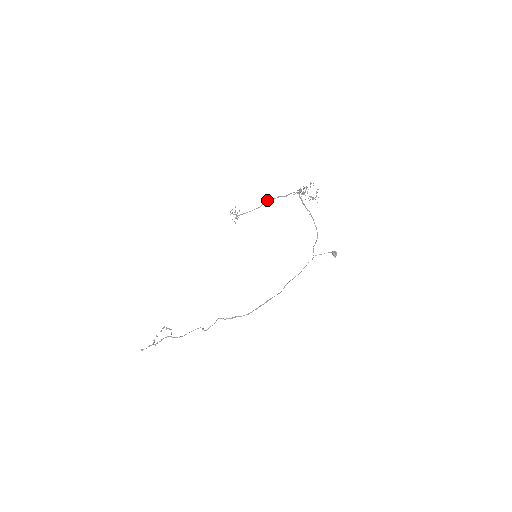
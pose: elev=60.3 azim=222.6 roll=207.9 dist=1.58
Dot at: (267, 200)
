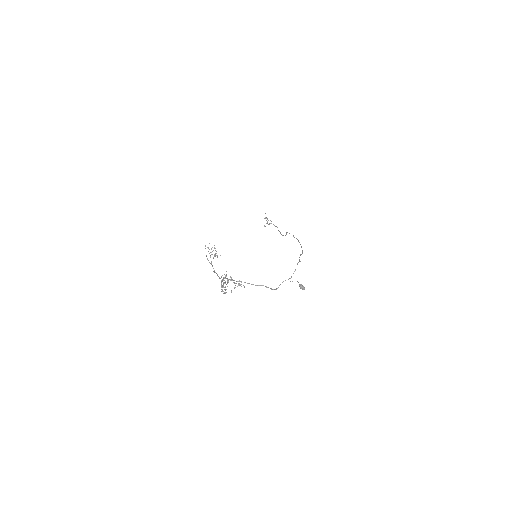
Dot at: (213, 271)
